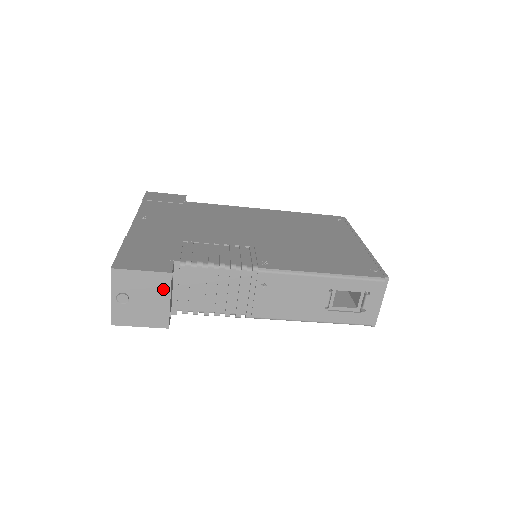
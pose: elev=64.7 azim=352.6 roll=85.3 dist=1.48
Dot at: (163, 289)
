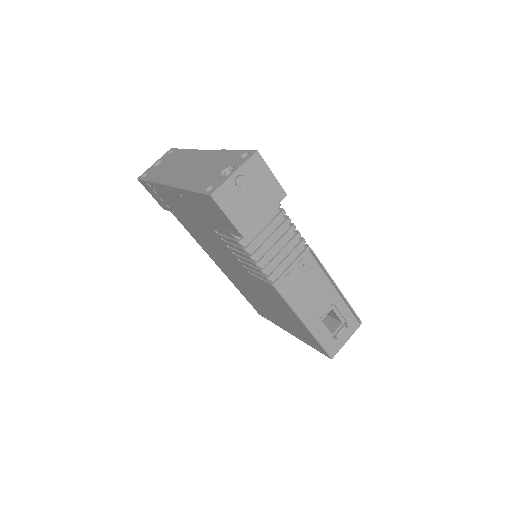
Dot at: (271, 202)
